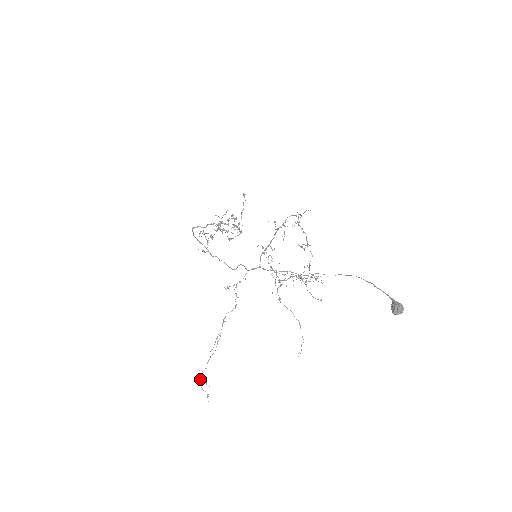
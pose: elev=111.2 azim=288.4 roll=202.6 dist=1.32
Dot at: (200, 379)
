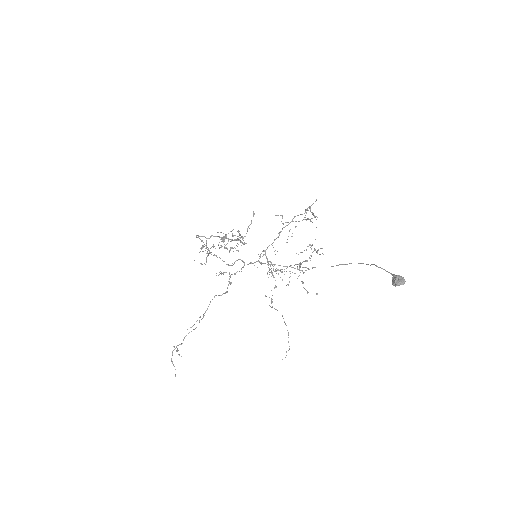
Dot at: (172, 352)
